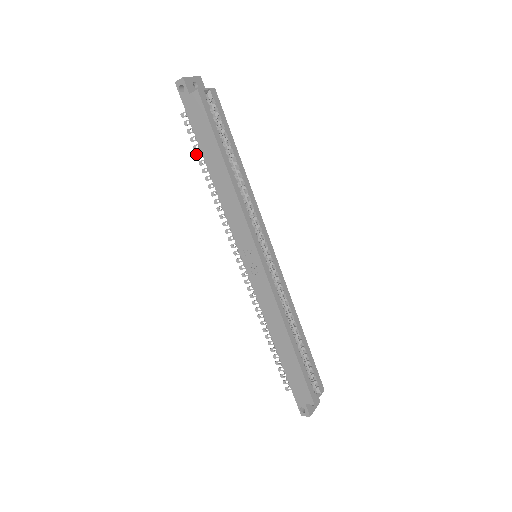
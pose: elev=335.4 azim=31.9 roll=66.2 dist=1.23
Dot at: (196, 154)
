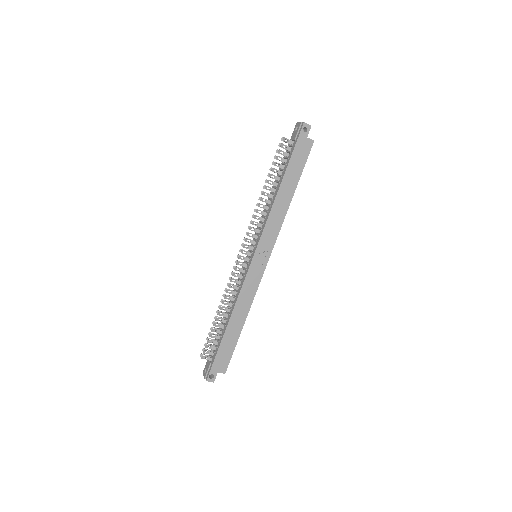
Dot at: (273, 168)
